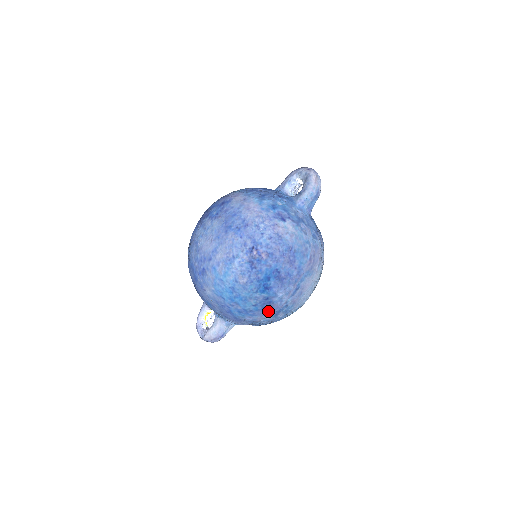
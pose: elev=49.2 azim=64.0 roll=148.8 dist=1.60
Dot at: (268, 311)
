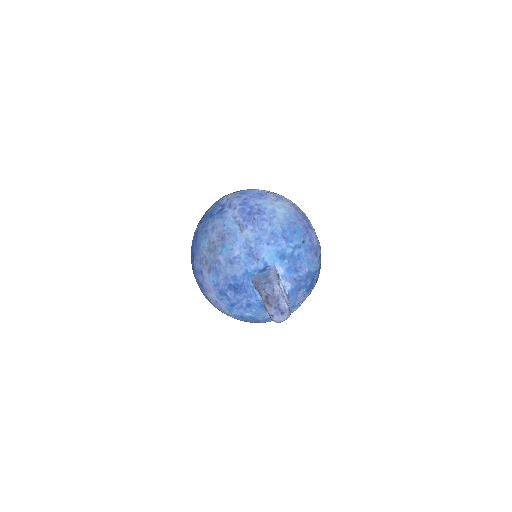
Dot at: occluded
